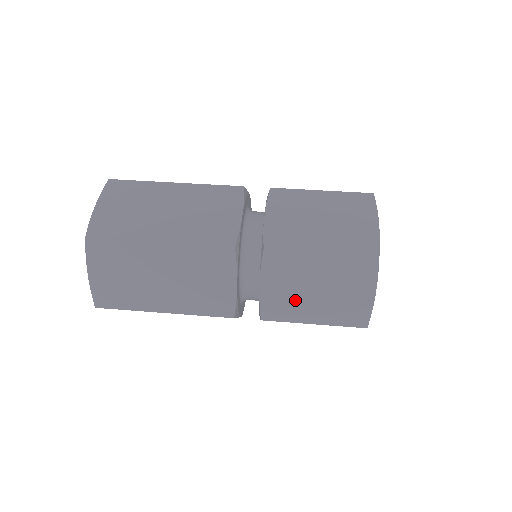
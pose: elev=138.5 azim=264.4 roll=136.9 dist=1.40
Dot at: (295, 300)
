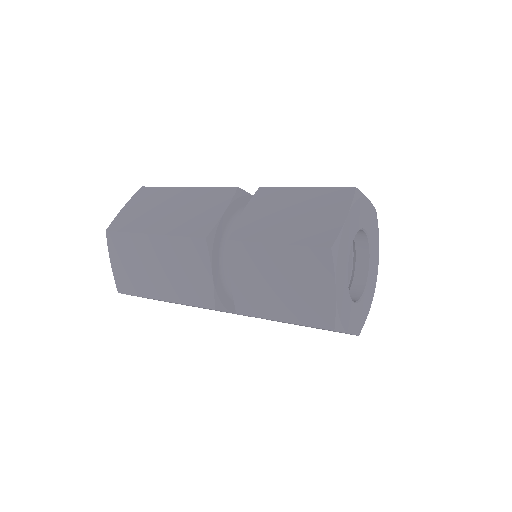
Dot at: (268, 223)
